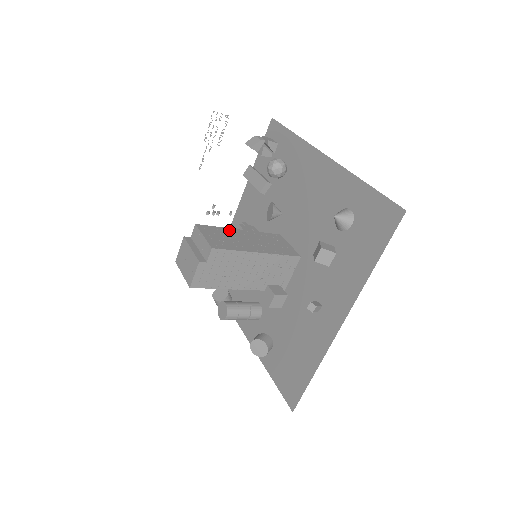
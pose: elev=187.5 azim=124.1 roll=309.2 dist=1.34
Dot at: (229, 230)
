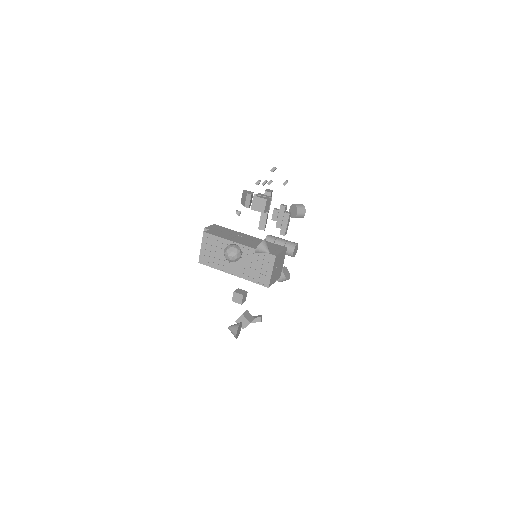
Dot at: (227, 243)
